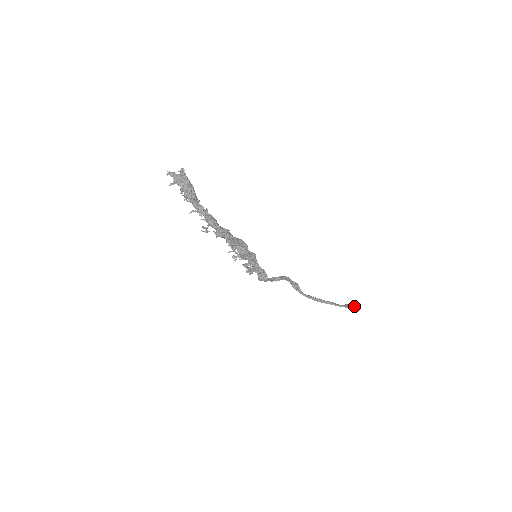
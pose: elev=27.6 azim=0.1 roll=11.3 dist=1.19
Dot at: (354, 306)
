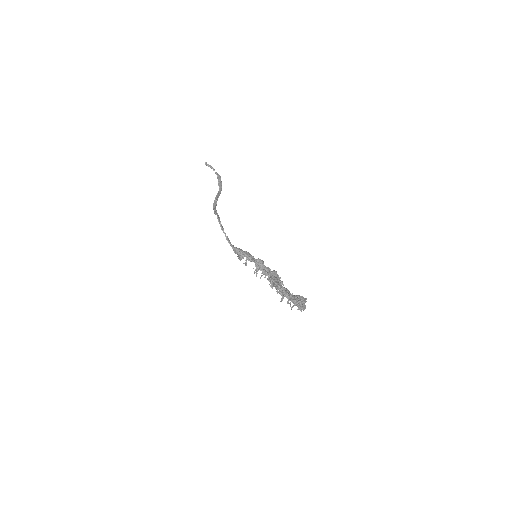
Dot at: occluded
